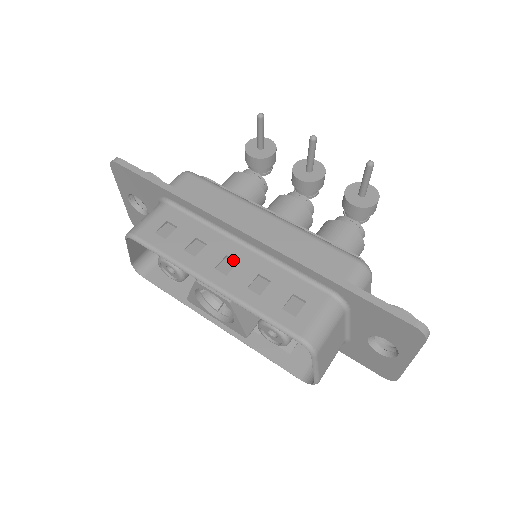
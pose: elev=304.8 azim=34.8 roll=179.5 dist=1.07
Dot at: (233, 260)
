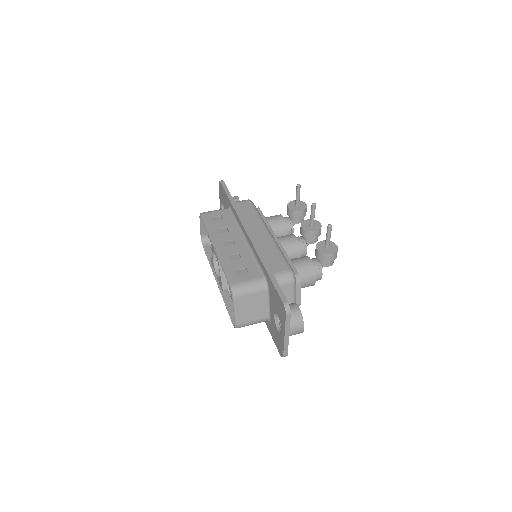
Dot at: (234, 243)
